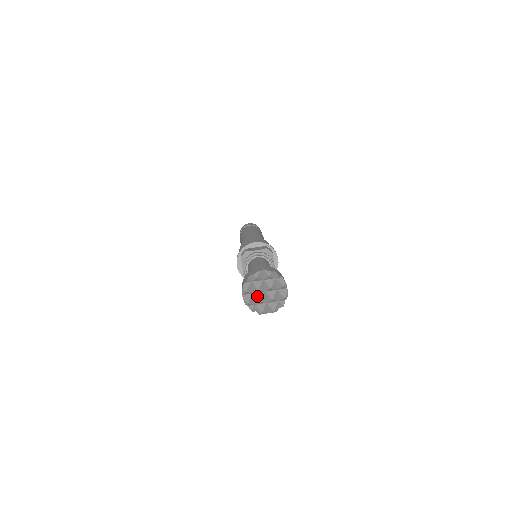
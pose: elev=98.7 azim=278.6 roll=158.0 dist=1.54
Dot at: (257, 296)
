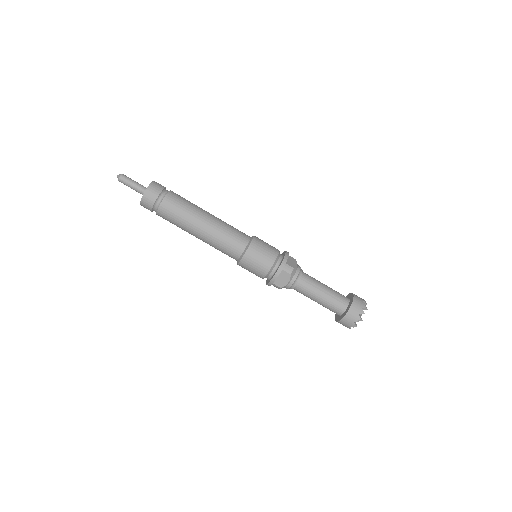
Dot at: occluded
